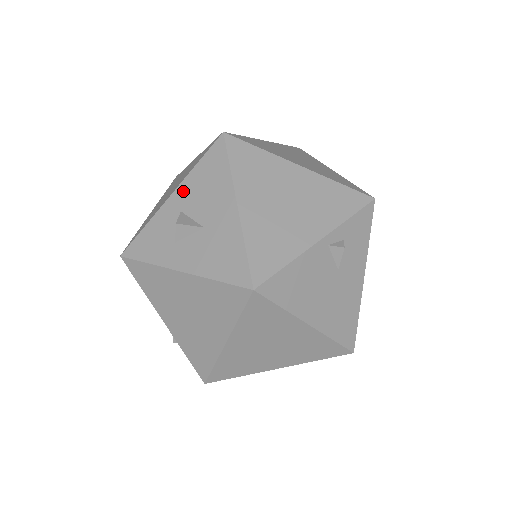
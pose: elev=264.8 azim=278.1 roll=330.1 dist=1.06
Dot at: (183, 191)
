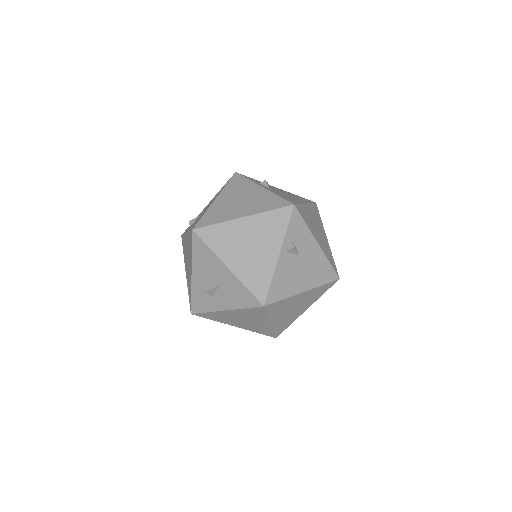
Dot at: (196, 269)
